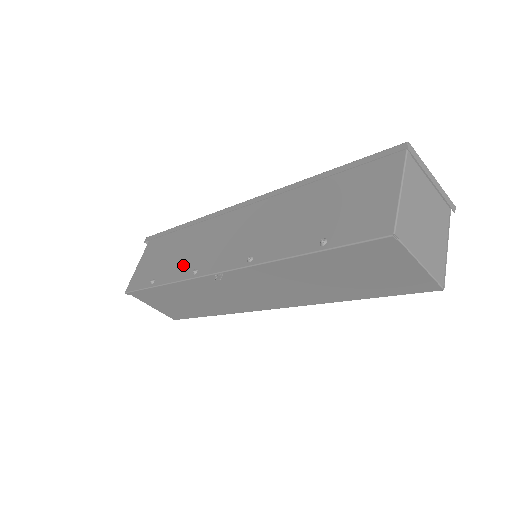
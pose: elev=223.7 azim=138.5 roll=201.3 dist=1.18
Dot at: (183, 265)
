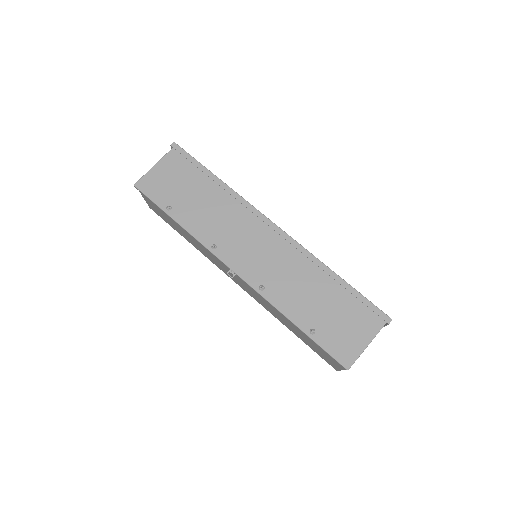
Dot at: (205, 226)
